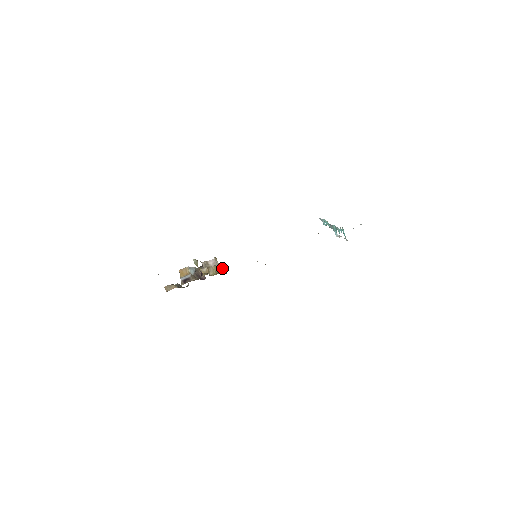
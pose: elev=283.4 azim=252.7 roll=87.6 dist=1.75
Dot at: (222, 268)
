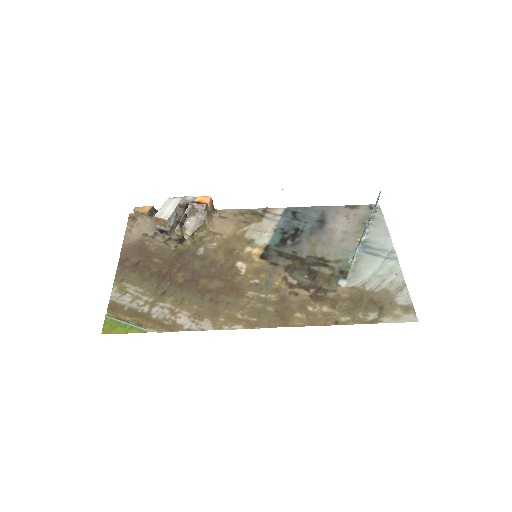
Dot at: (211, 208)
